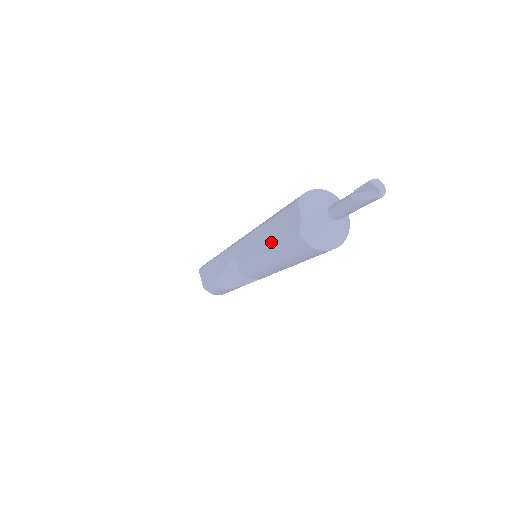
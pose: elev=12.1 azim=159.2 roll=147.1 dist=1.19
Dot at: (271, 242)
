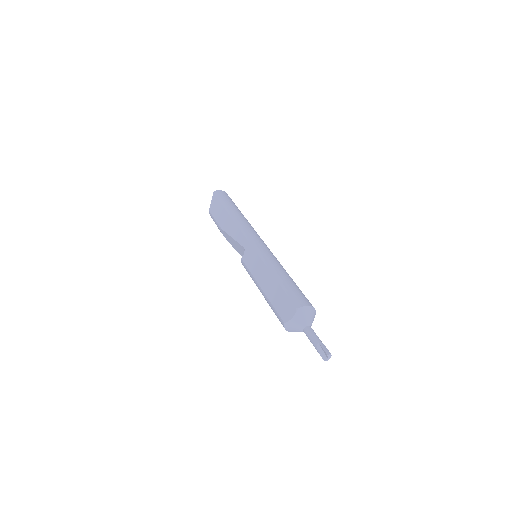
Dot at: (270, 294)
